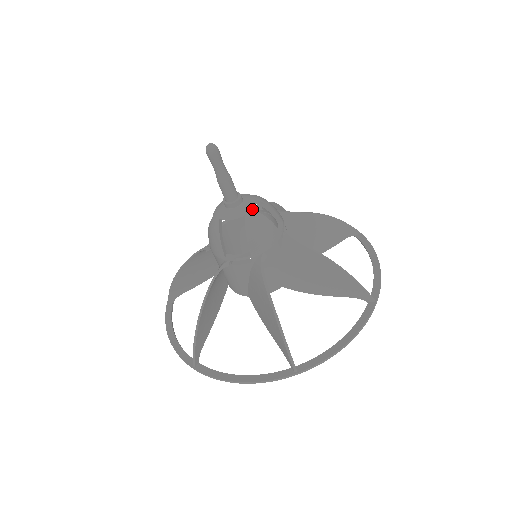
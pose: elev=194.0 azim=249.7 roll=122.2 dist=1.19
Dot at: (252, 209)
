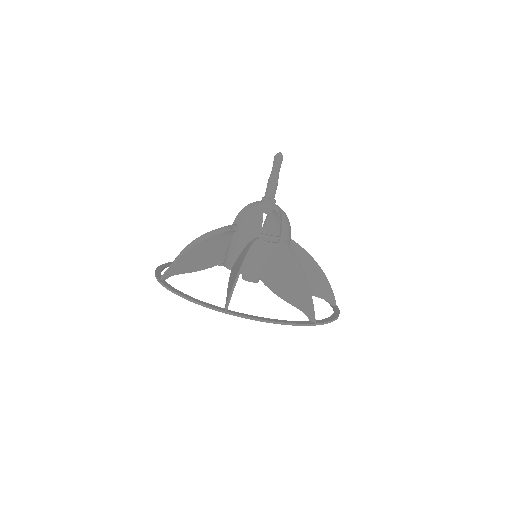
Dot at: occluded
